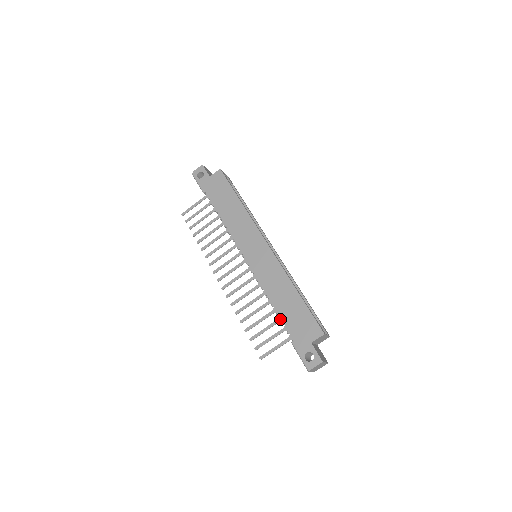
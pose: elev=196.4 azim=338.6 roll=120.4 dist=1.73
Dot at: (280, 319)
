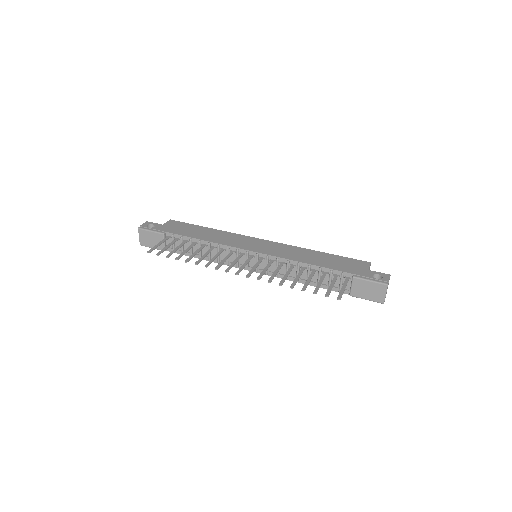
Dot at: (325, 272)
